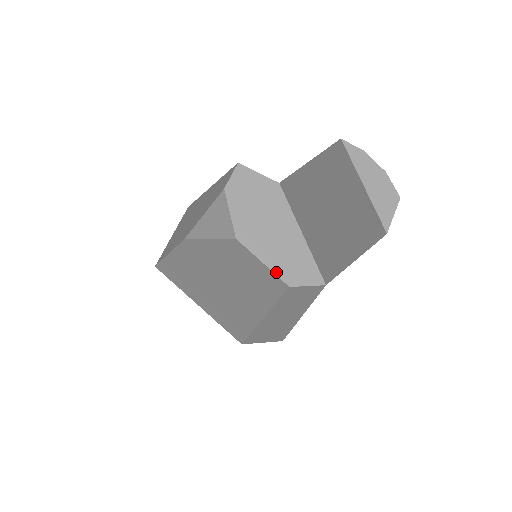
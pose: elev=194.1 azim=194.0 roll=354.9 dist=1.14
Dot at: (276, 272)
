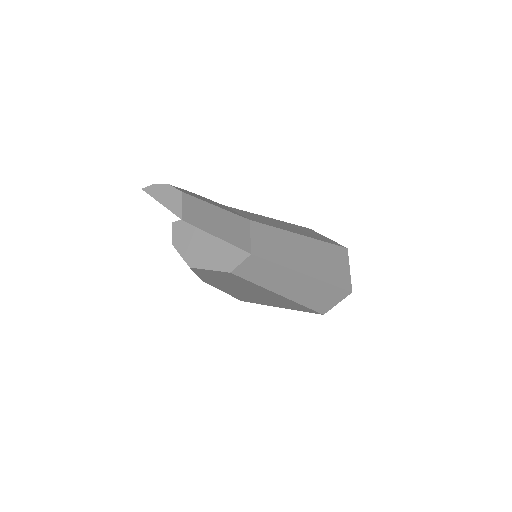
Dot at: (219, 270)
